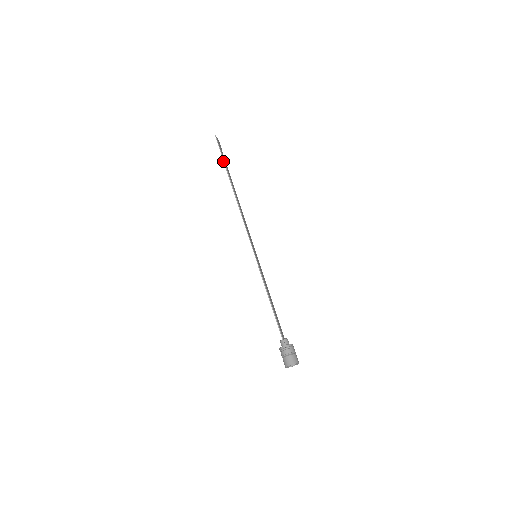
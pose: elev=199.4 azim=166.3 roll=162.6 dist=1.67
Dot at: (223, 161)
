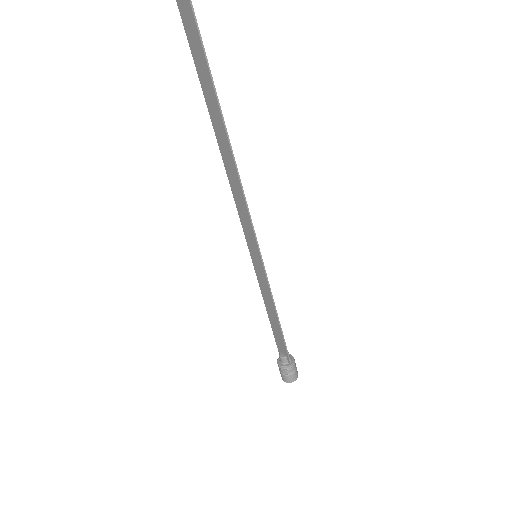
Dot at: (208, 66)
